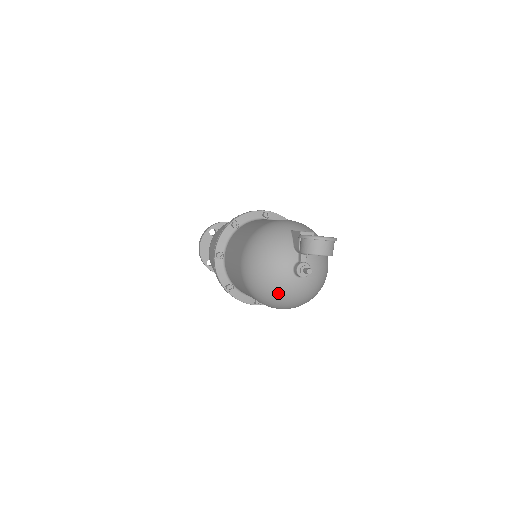
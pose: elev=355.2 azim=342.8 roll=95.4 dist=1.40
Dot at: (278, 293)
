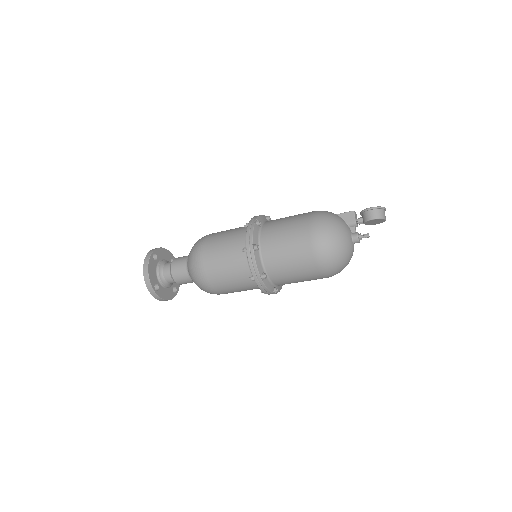
Dot at: (345, 256)
